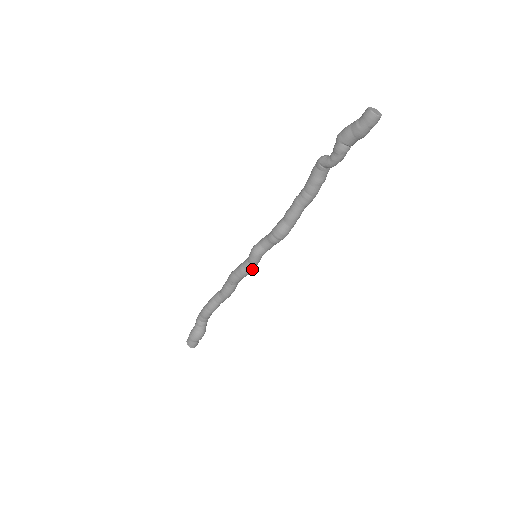
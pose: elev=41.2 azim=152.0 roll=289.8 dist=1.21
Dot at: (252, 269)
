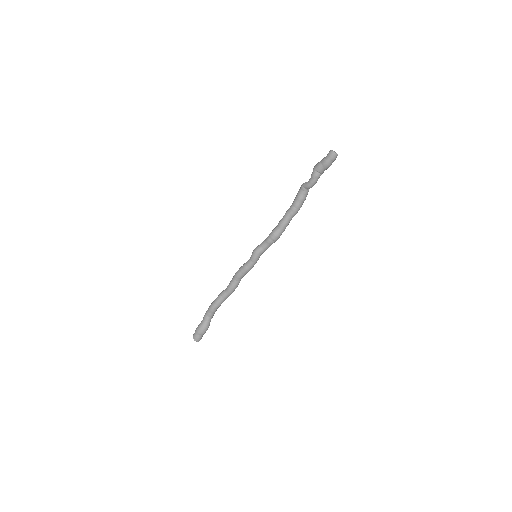
Dot at: (252, 266)
